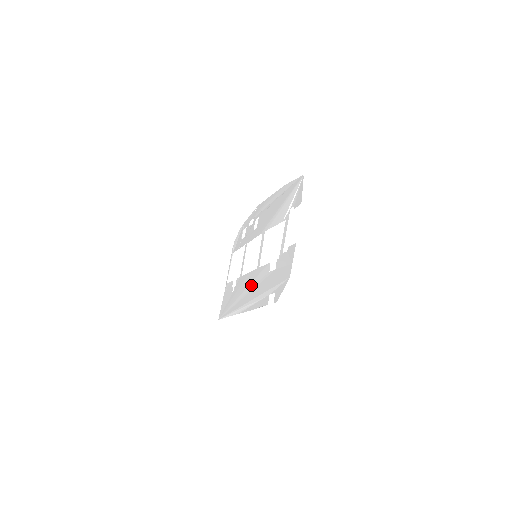
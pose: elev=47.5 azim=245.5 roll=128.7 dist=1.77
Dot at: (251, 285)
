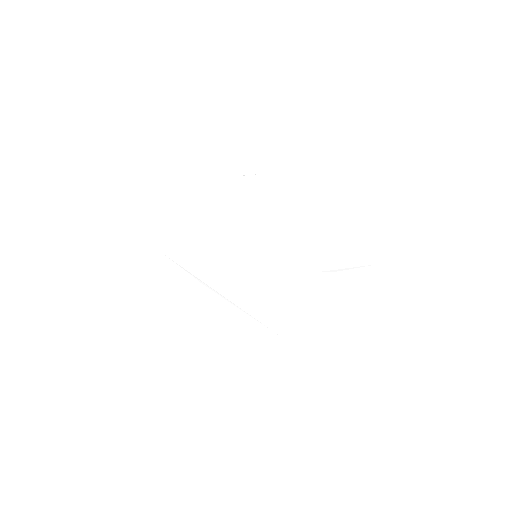
Dot at: (243, 287)
